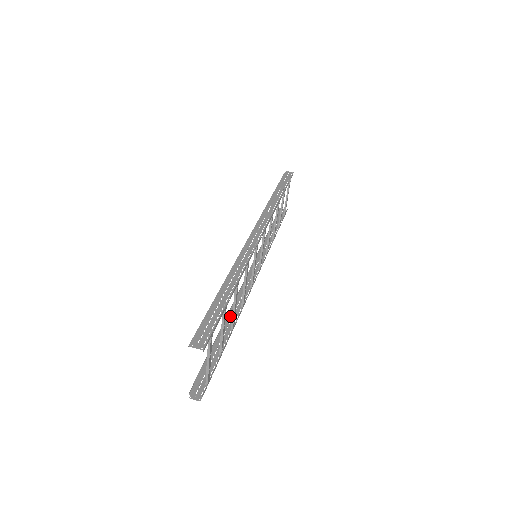
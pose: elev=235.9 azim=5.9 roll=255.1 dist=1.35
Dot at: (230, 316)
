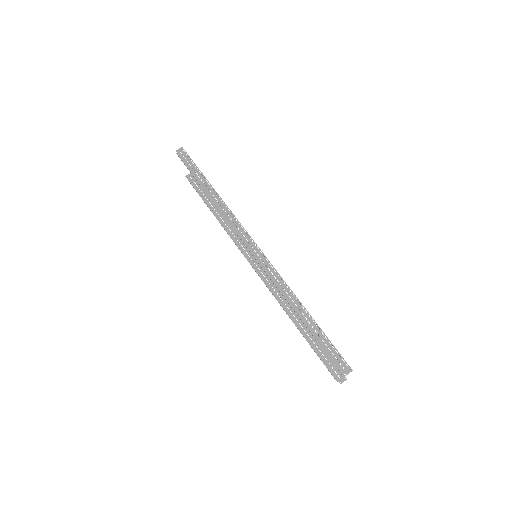
Dot at: (287, 311)
